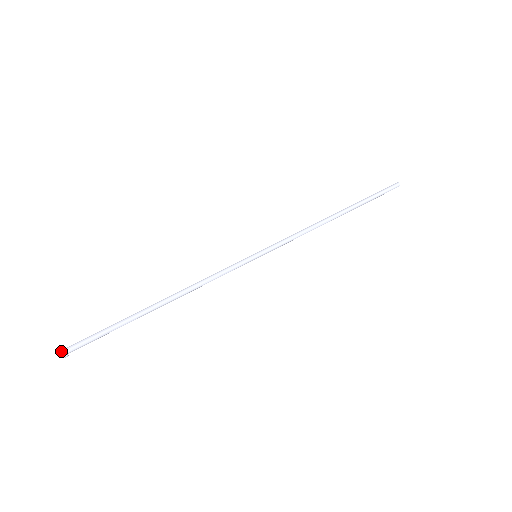
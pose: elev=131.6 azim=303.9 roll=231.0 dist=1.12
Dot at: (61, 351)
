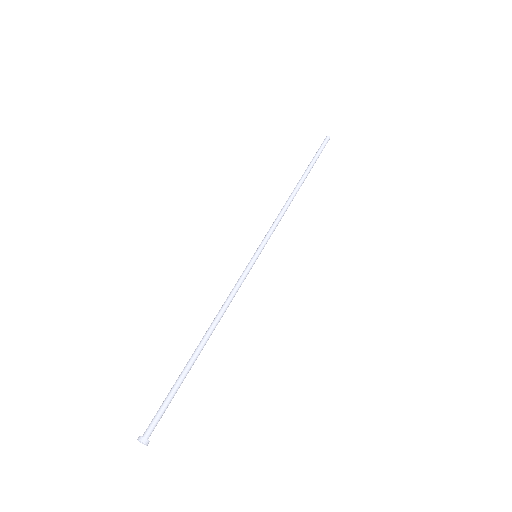
Dot at: (138, 439)
